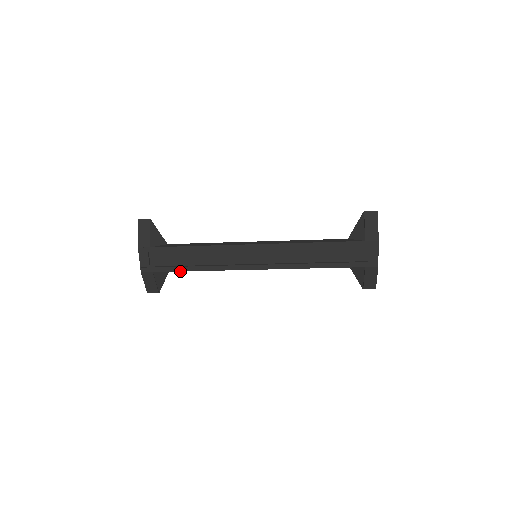
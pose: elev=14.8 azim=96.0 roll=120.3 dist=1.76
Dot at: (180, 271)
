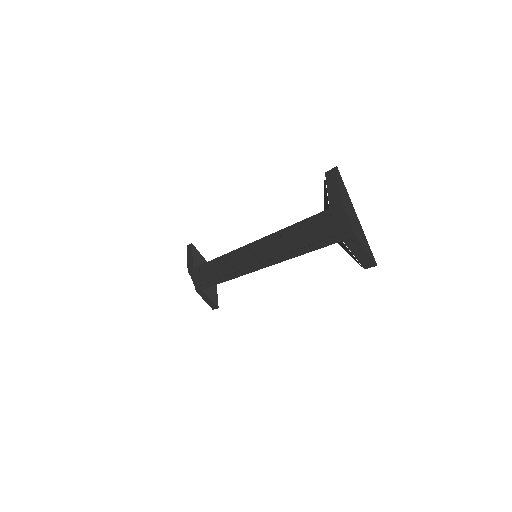
Dot at: occluded
